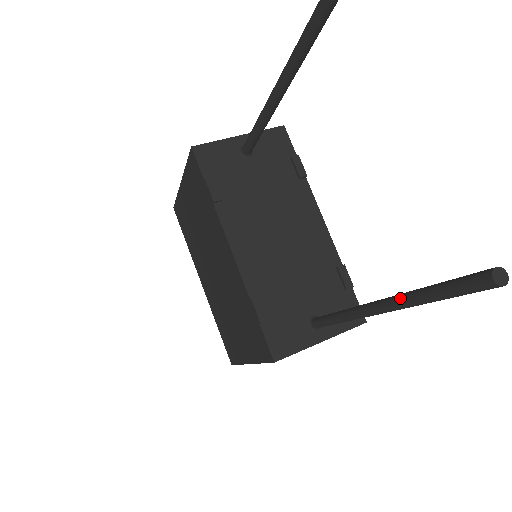
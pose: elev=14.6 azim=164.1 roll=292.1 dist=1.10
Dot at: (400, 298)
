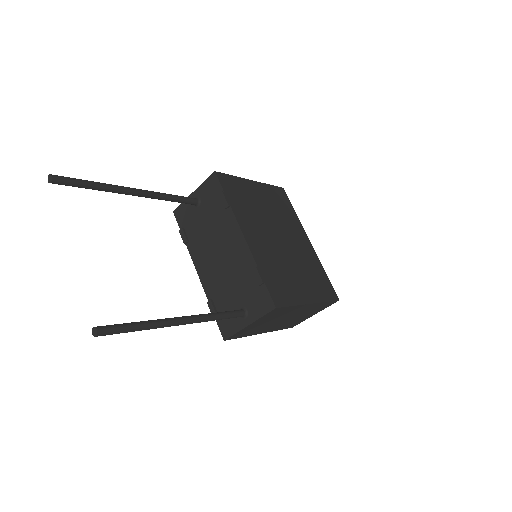
Dot at: occluded
